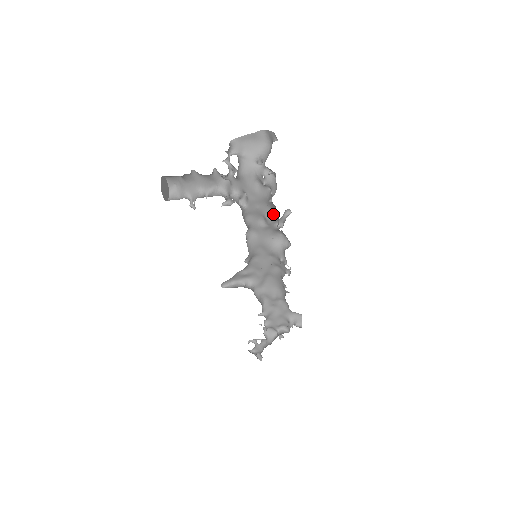
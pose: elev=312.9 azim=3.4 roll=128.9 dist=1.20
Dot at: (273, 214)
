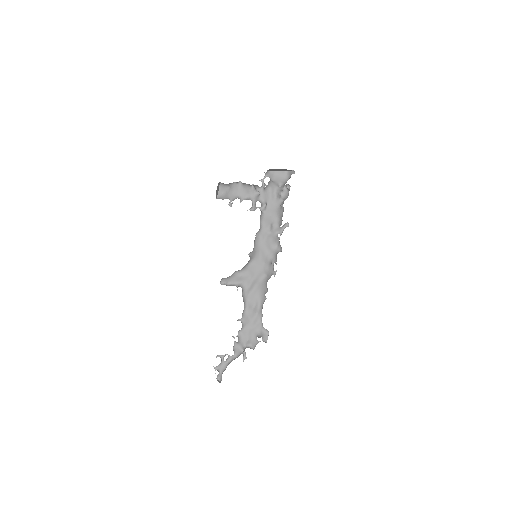
Dot at: (278, 222)
